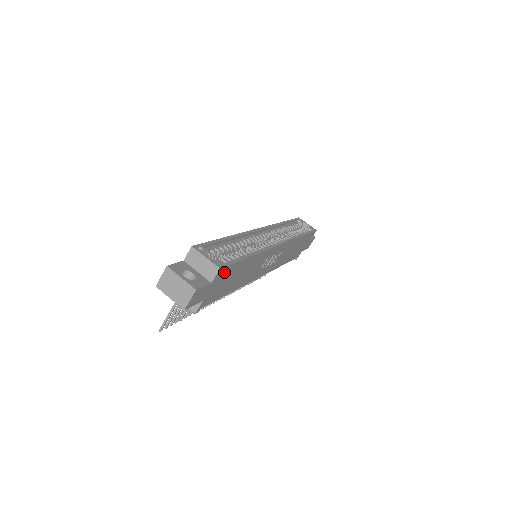
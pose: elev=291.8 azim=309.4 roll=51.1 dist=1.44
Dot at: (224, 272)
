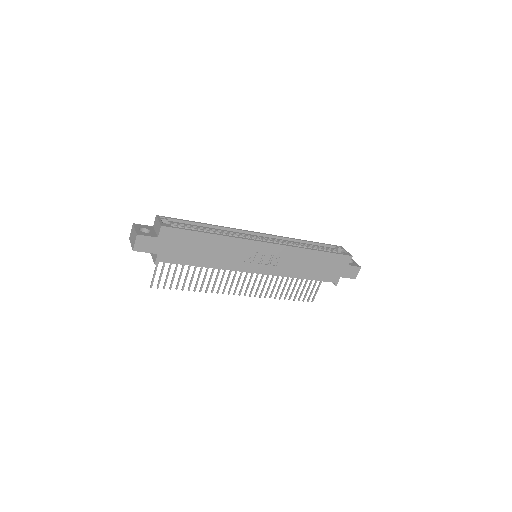
Dot at: (172, 234)
